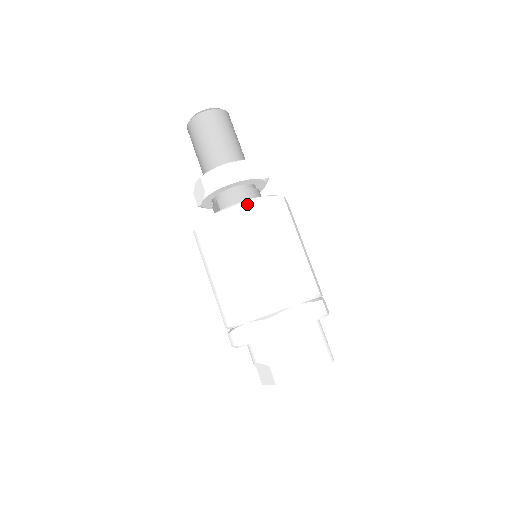
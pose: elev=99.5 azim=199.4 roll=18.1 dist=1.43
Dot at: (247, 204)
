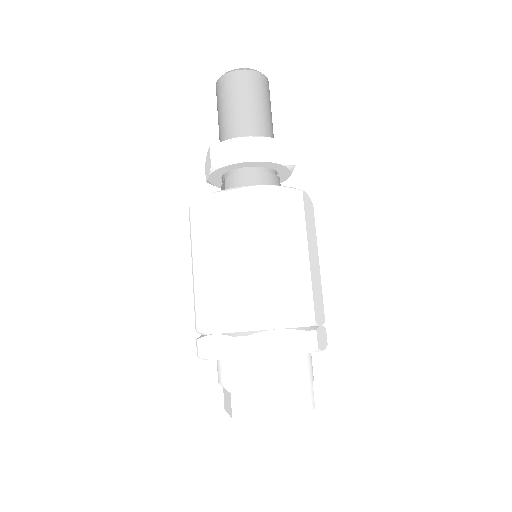
Dot at: (252, 190)
